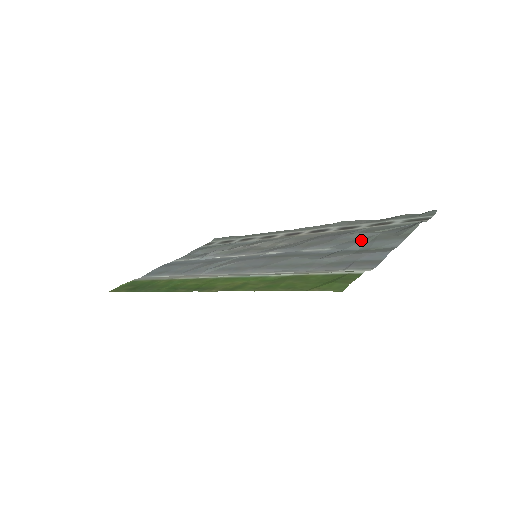
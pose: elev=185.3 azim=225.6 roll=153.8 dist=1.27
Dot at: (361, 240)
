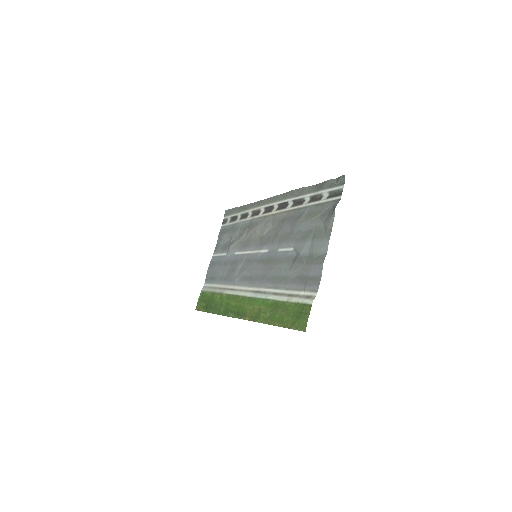
Dot at: (307, 237)
